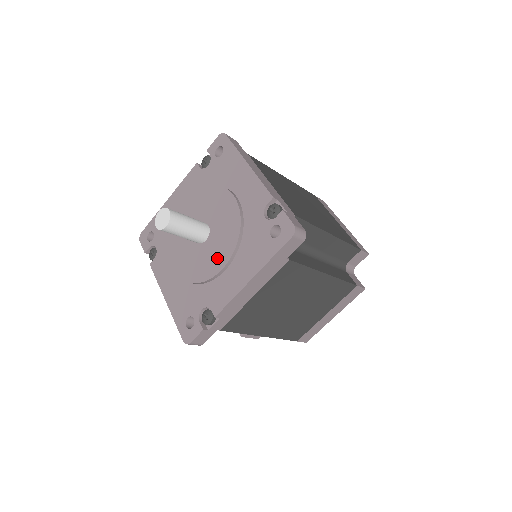
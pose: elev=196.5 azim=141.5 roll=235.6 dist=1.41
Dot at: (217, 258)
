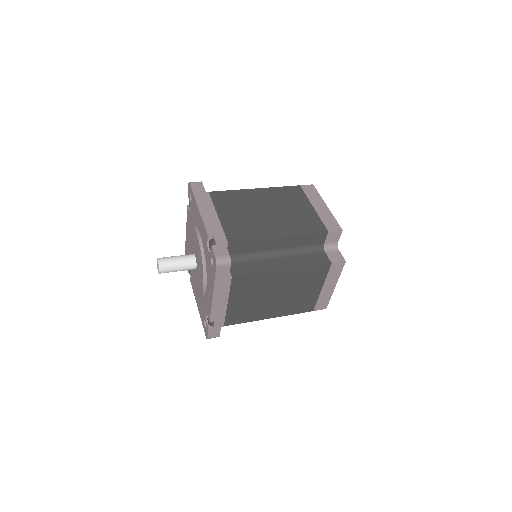
Dot at: (201, 281)
